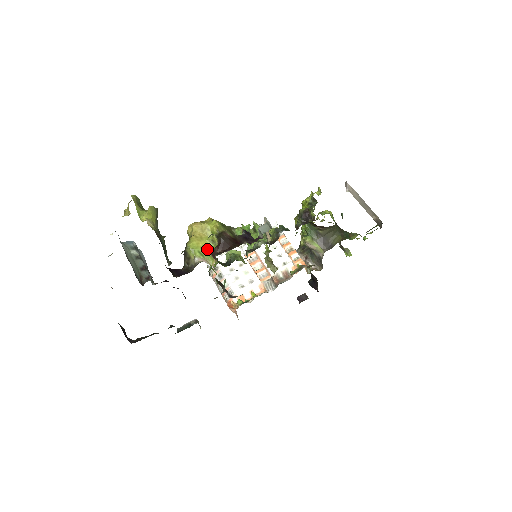
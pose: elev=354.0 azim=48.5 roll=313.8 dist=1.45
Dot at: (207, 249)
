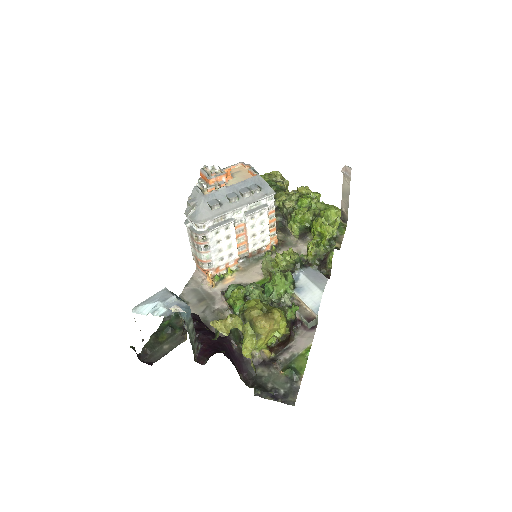
Dot at: (267, 343)
